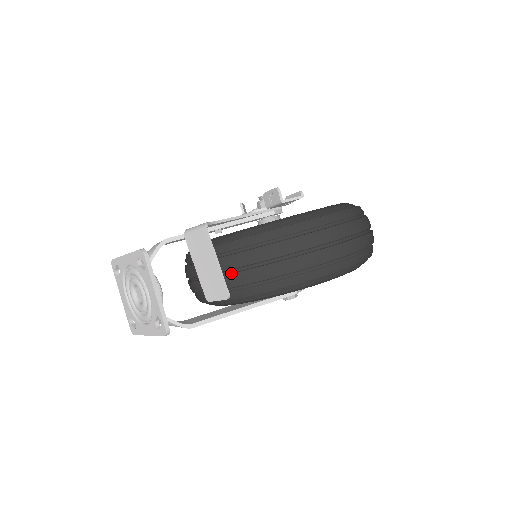
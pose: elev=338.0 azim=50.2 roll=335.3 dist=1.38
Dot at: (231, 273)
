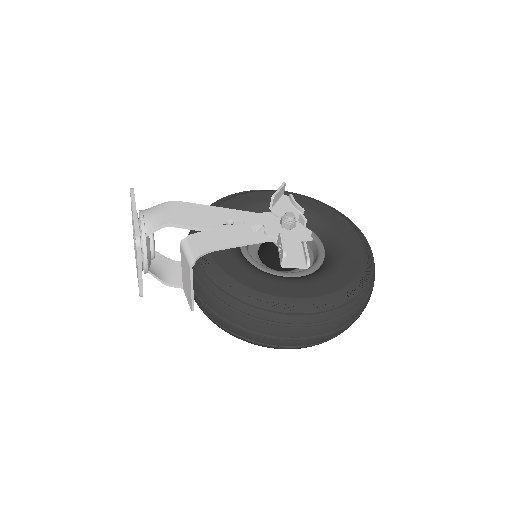
Dot at: (201, 301)
